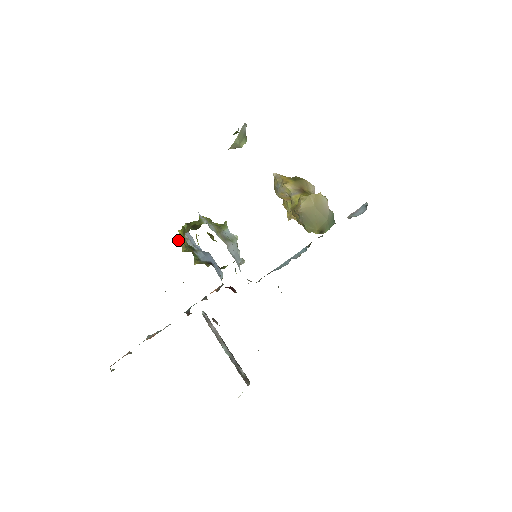
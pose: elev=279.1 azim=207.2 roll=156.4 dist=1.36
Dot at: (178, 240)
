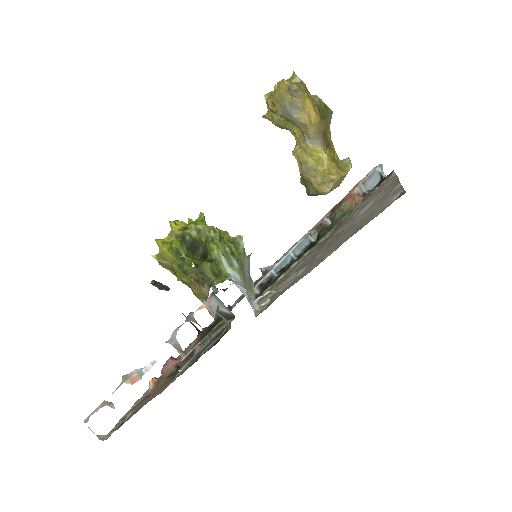
Dot at: (157, 257)
